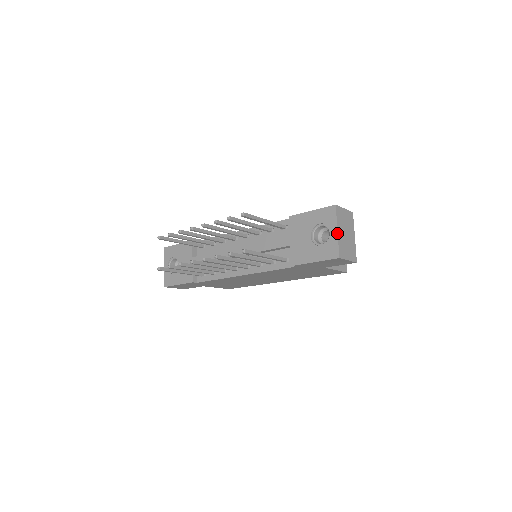
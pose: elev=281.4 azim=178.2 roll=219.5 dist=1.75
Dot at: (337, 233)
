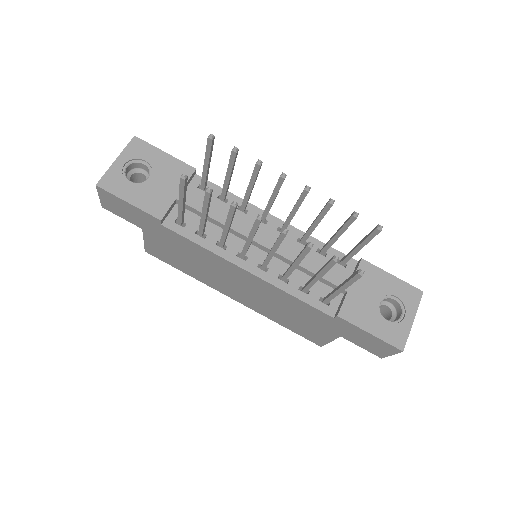
Dot at: occluded
